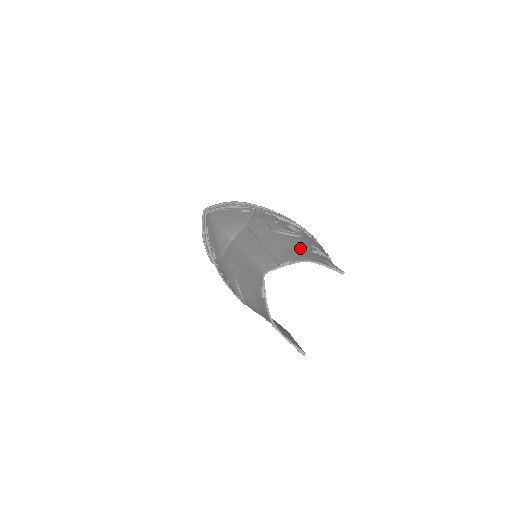
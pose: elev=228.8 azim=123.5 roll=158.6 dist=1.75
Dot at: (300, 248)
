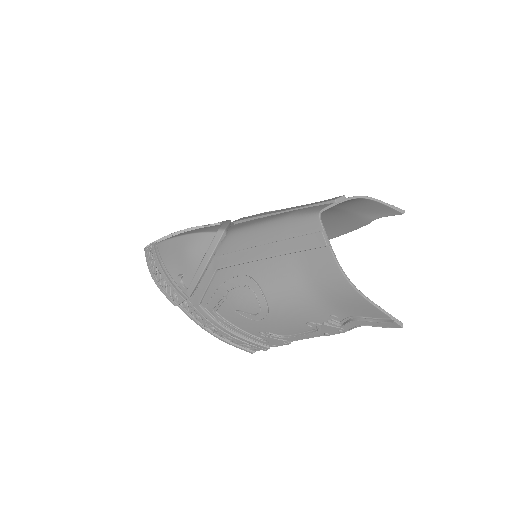
Dot at: occluded
